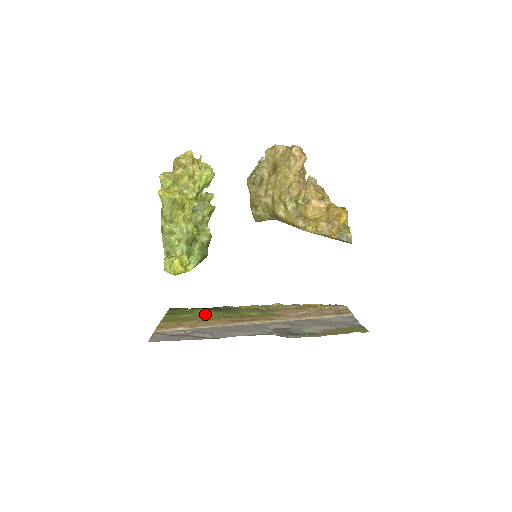
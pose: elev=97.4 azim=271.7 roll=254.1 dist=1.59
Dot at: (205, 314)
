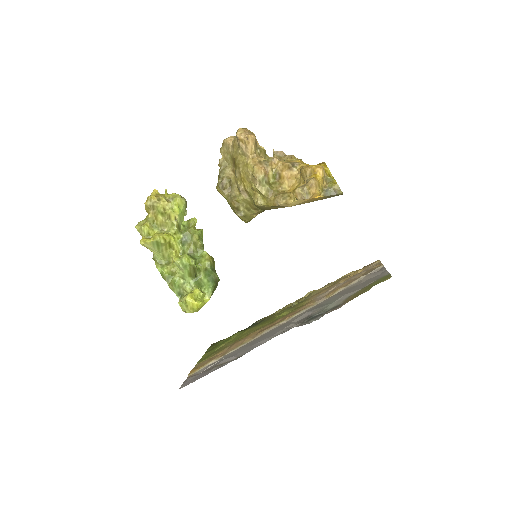
Dot at: (239, 336)
